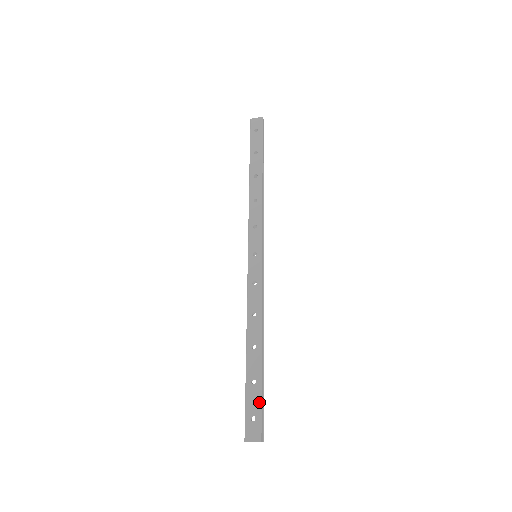
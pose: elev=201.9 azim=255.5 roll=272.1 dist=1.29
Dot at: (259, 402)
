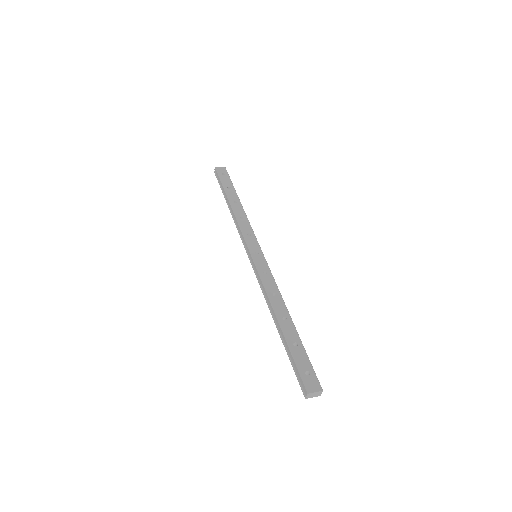
Dot at: (308, 359)
